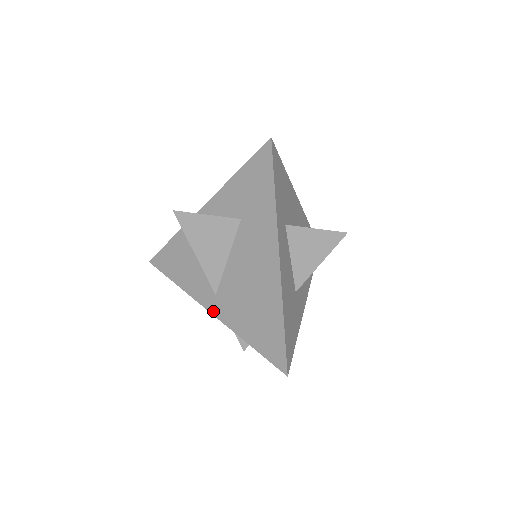
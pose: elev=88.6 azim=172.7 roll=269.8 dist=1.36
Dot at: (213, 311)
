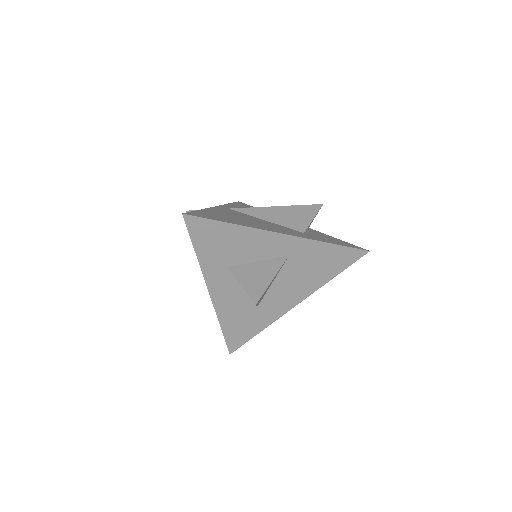
Dot at: occluded
